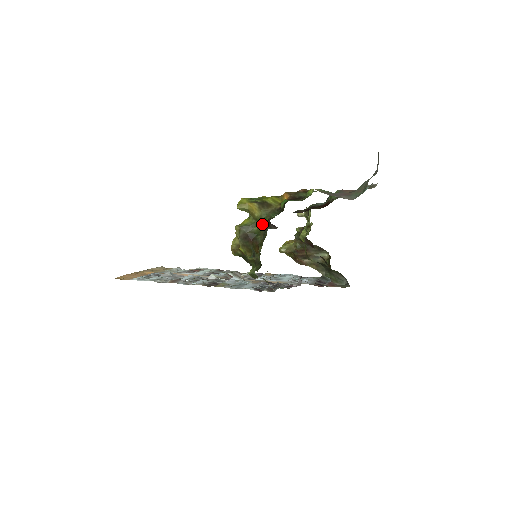
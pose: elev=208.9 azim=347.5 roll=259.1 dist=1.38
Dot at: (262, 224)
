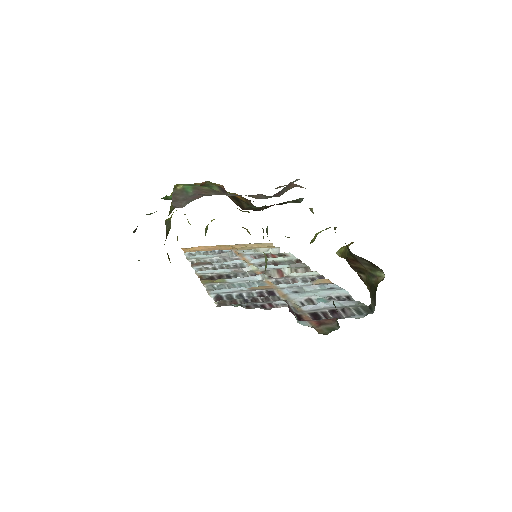
Dot at: occluded
